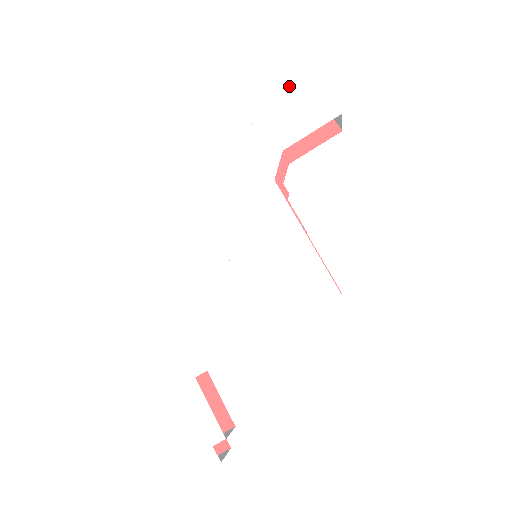
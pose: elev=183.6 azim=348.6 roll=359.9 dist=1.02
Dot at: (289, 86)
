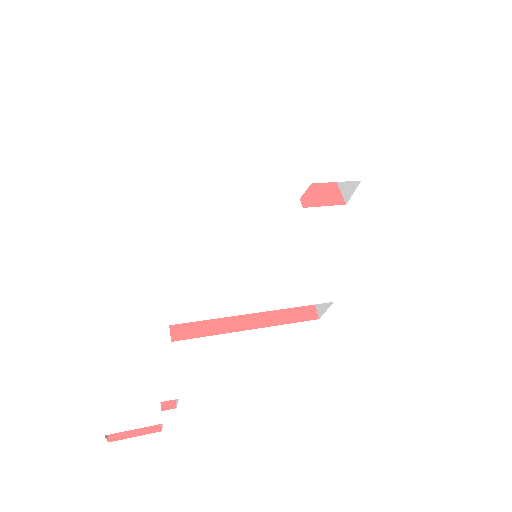
Dot at: (327, 148)
